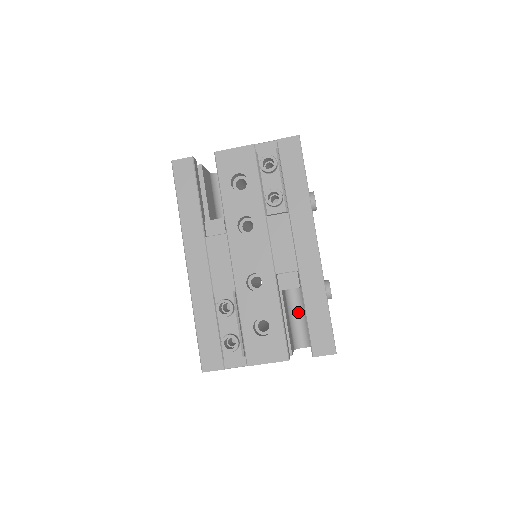
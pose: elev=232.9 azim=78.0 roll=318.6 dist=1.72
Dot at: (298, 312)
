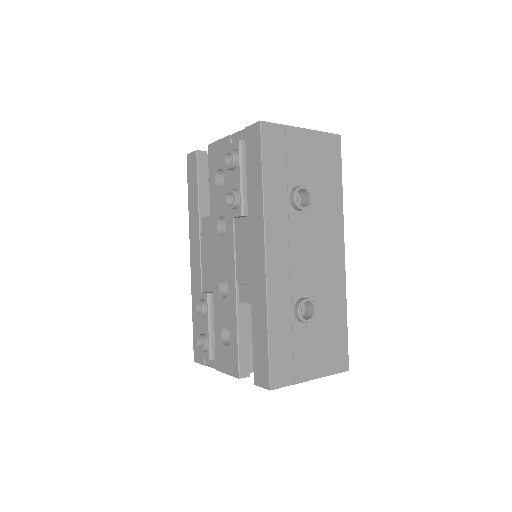
Dot at: occluded
